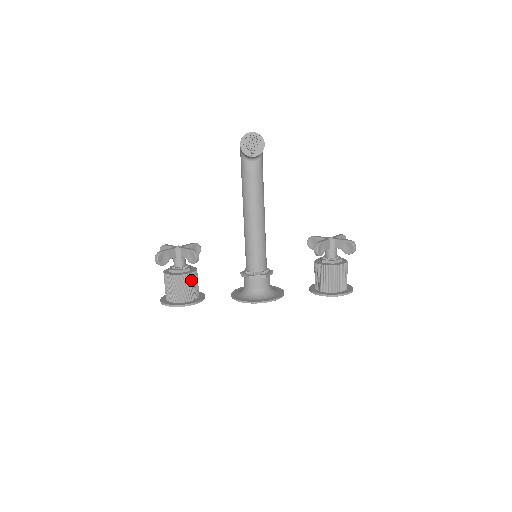
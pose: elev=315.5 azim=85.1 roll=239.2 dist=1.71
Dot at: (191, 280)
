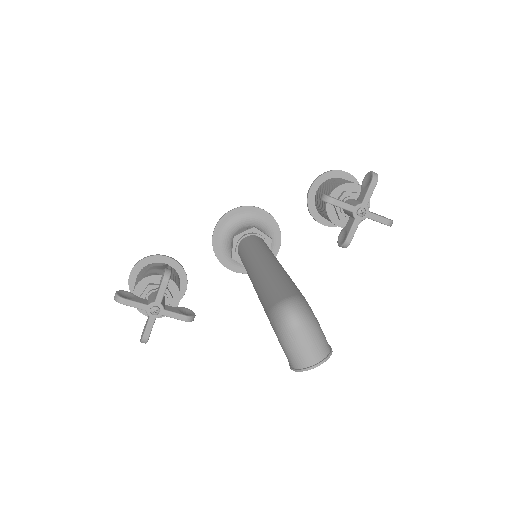
Dot at: occluded
